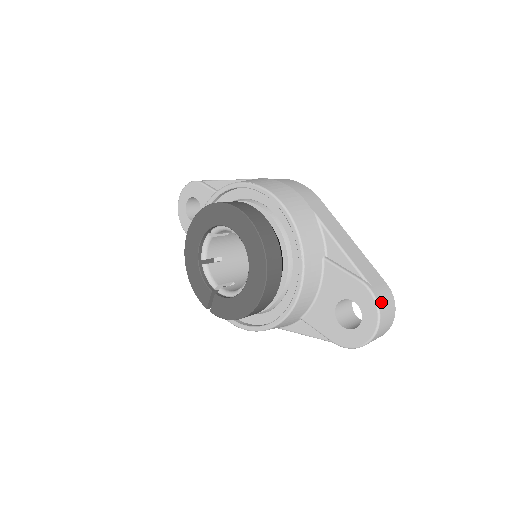
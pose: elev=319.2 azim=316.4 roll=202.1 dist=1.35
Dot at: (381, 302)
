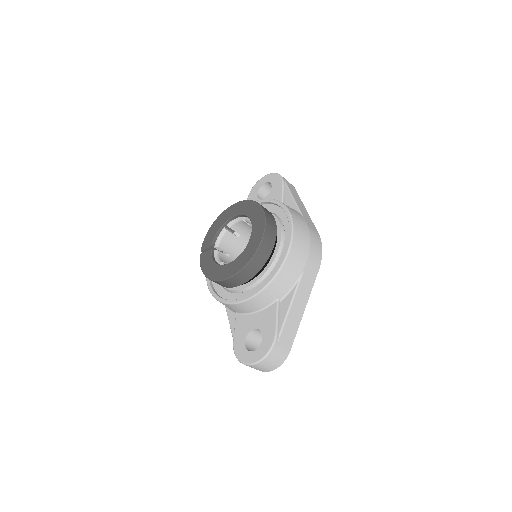
Dot at: (272, 355)
